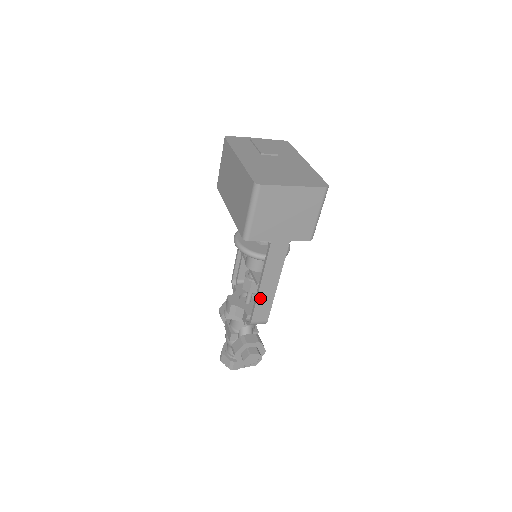
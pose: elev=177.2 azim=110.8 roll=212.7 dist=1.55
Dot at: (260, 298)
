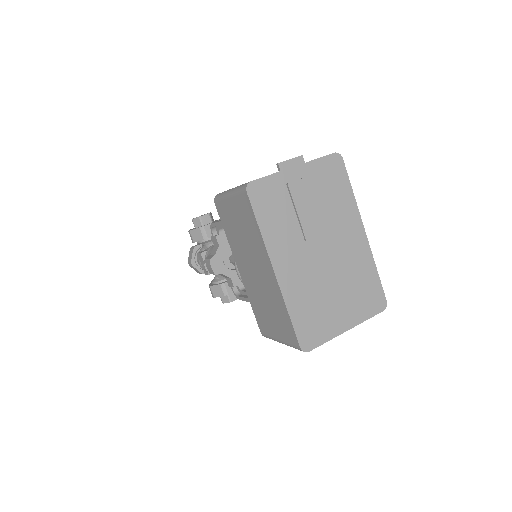
Dot at: occluded
